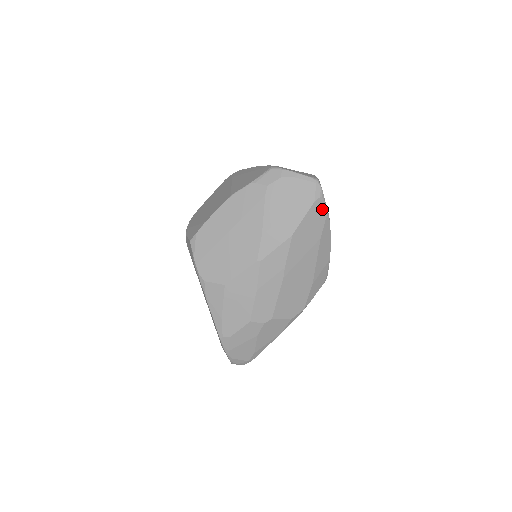
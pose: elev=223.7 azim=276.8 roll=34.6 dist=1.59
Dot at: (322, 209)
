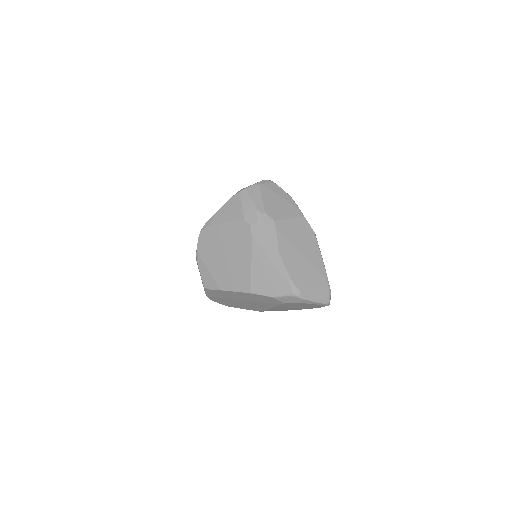
Dot at: occluded
